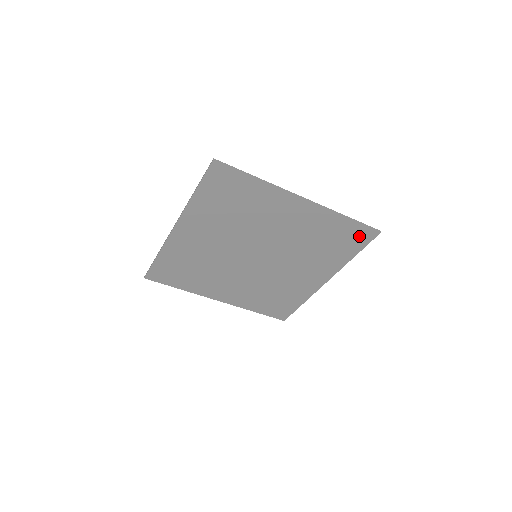
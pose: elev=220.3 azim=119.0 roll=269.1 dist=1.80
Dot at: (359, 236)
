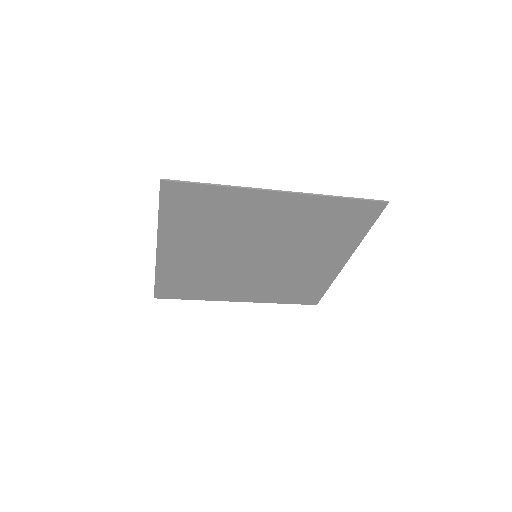
Dot at: (363, 212)
